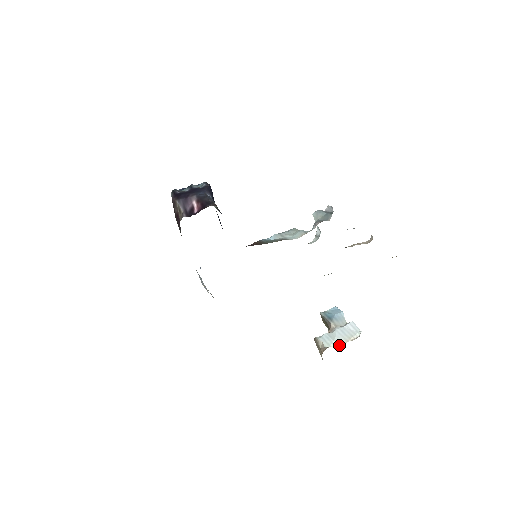
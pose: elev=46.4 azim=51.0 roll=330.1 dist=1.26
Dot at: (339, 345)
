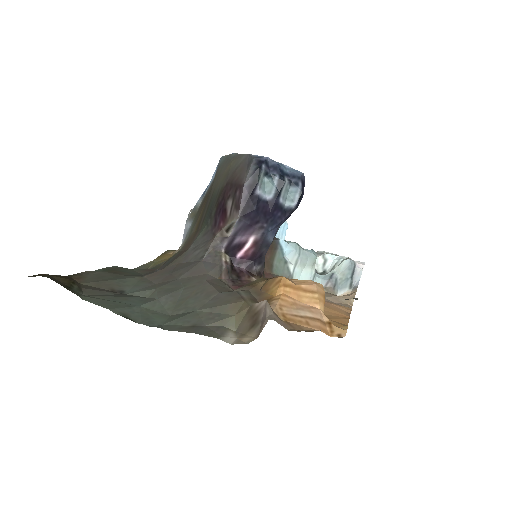
Dot at: occluded
